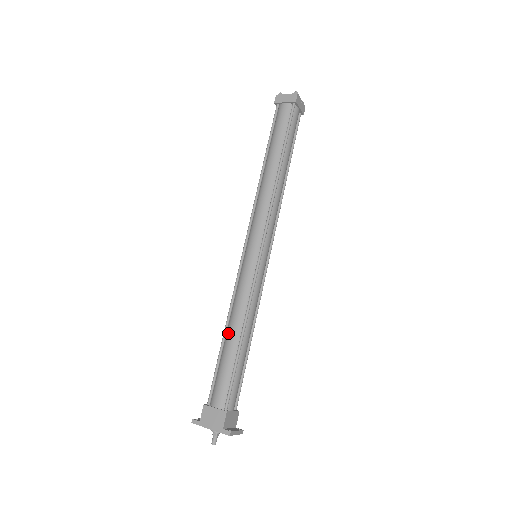
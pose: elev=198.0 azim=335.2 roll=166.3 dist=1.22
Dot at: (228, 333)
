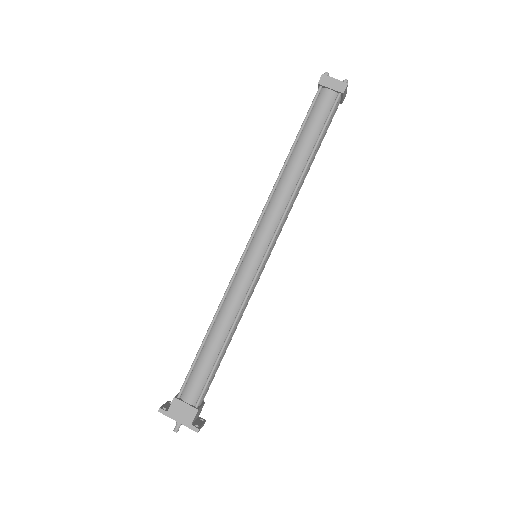
Dot at: (212, 333)
